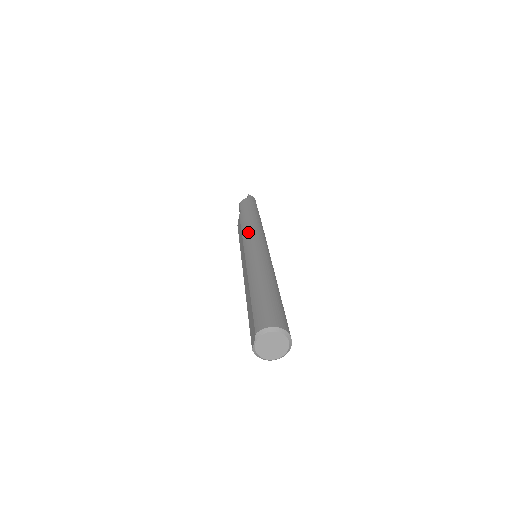
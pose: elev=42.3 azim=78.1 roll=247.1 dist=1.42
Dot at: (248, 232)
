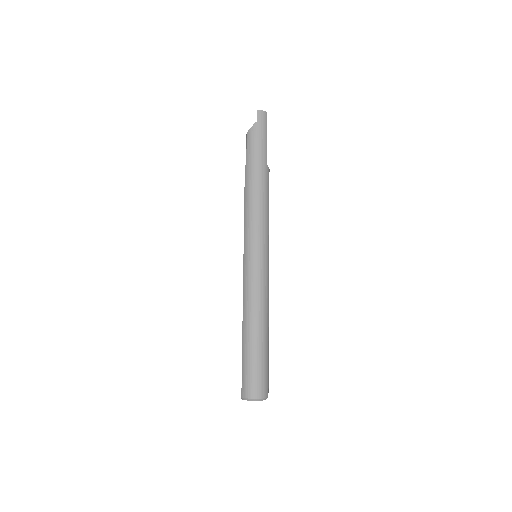
Dot at: (249, 225)
